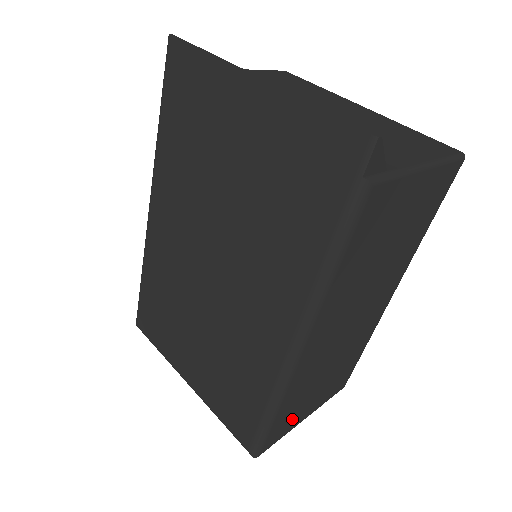
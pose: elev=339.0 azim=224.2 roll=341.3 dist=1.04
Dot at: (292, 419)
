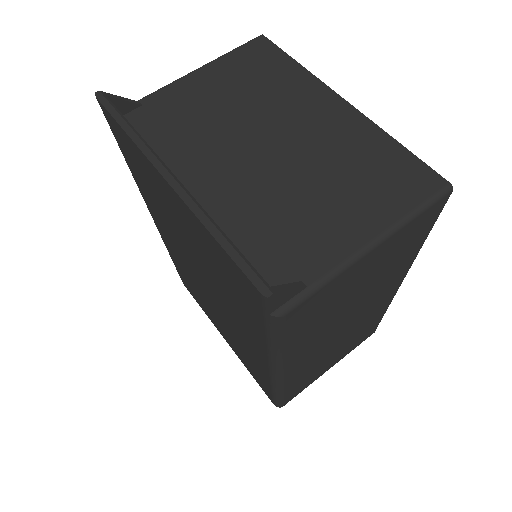
Dot at: (309, 381)
